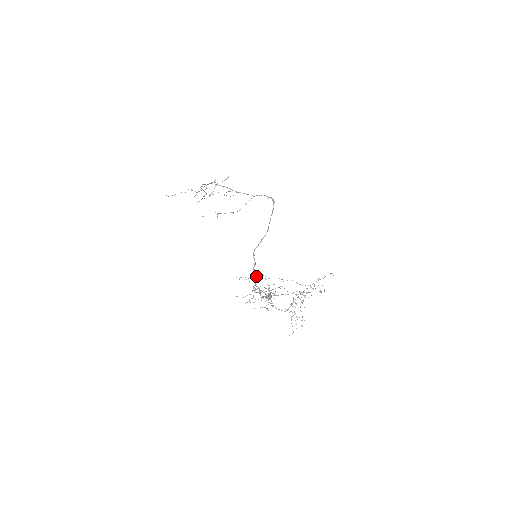
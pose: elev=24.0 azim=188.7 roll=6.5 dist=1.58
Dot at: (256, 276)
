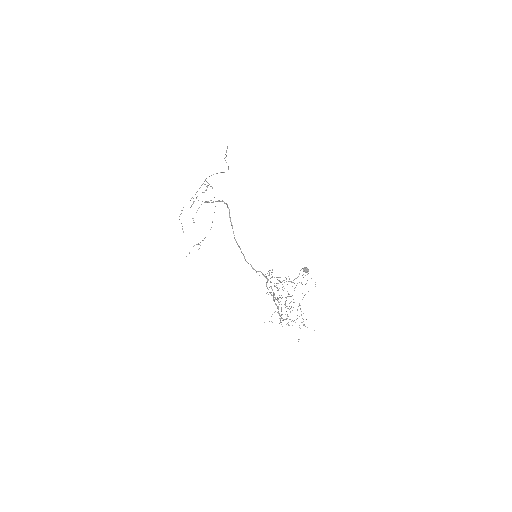
Dot at: (270, 270)
